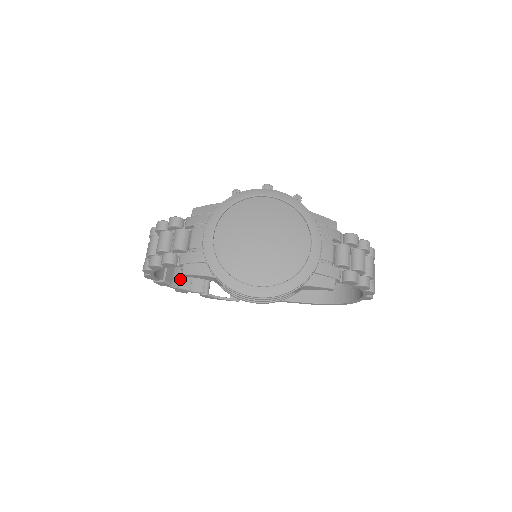
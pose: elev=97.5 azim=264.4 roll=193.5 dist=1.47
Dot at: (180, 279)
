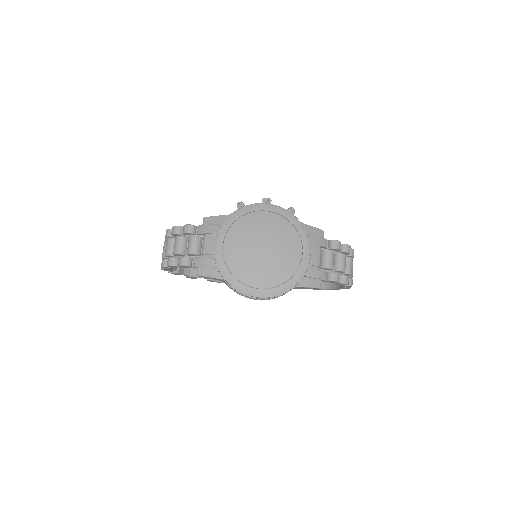
Dot at: (190, 268)
